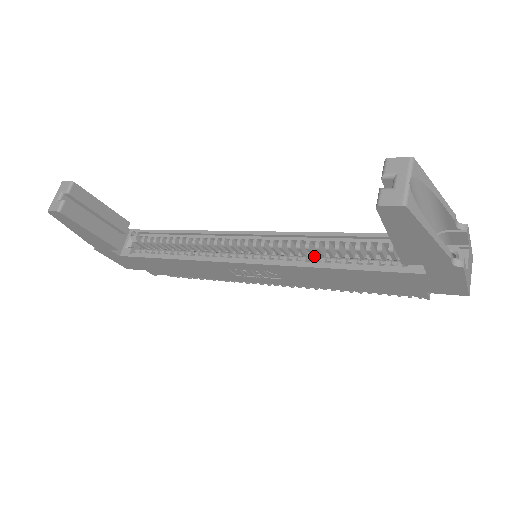
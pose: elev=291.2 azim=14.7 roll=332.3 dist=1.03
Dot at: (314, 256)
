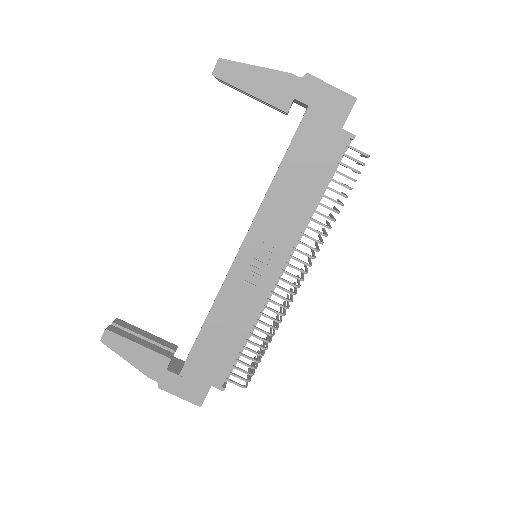
Dot at: occluded
